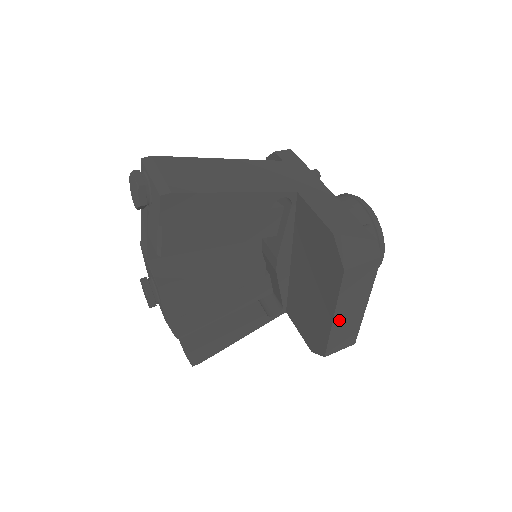
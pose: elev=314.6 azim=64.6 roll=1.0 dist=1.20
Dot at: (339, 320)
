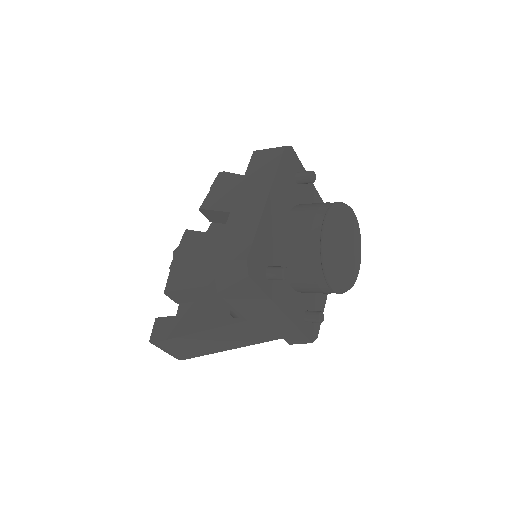
Dot at: (239, 207)
